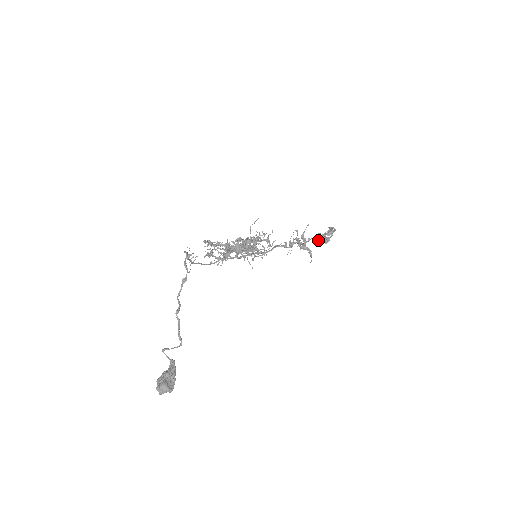
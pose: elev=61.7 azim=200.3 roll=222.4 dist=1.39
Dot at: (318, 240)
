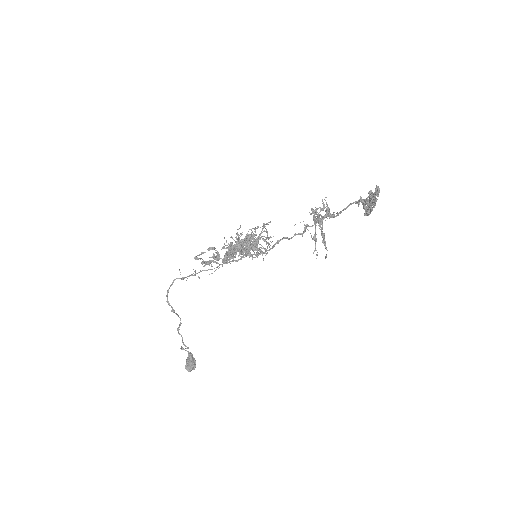
Dot at: occluded
